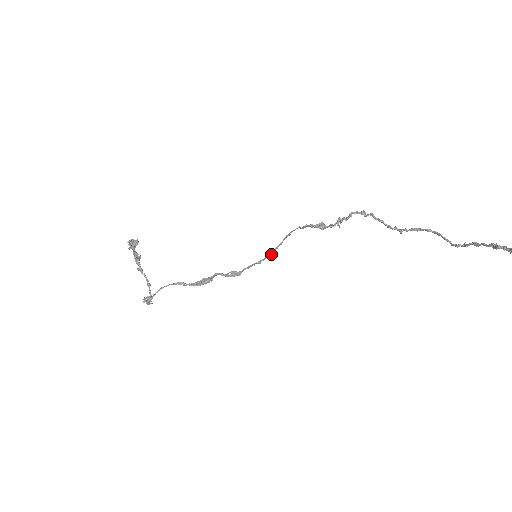
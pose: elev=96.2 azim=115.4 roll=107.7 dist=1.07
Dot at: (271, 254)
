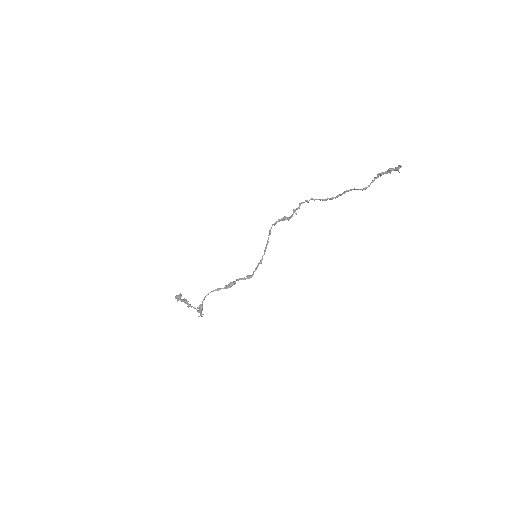
Dot at: occluded
